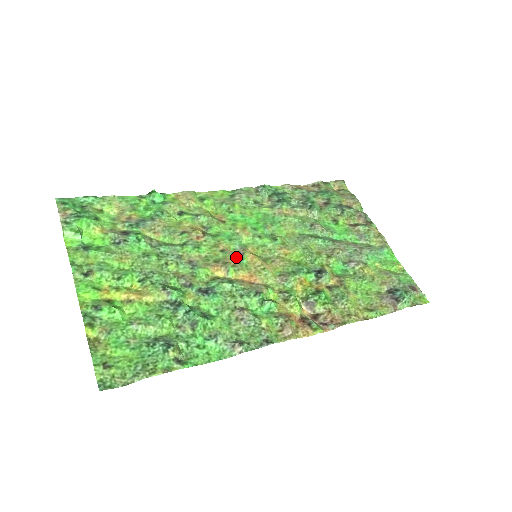
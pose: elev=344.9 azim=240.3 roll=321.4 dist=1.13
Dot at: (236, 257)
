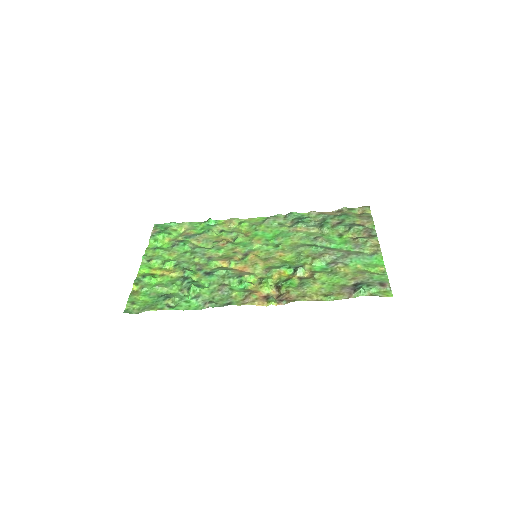
Dot at: (243, 256)
